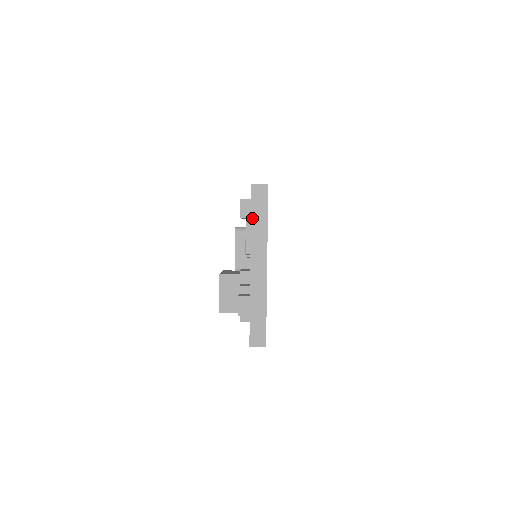
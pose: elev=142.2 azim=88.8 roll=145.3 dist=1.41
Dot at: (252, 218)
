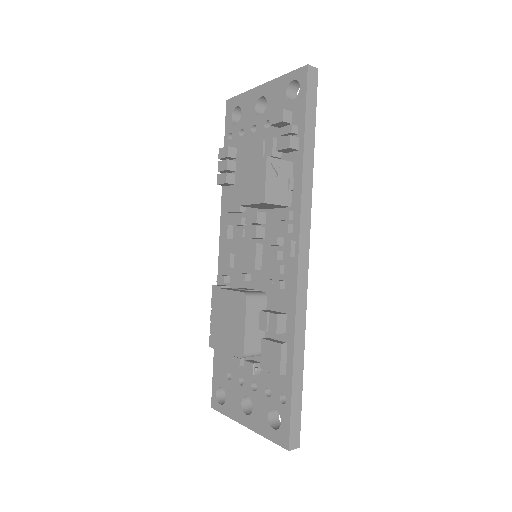
Dot at: (241, 94)
